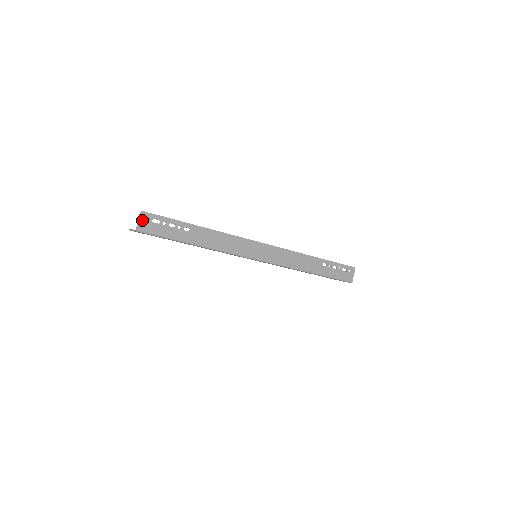
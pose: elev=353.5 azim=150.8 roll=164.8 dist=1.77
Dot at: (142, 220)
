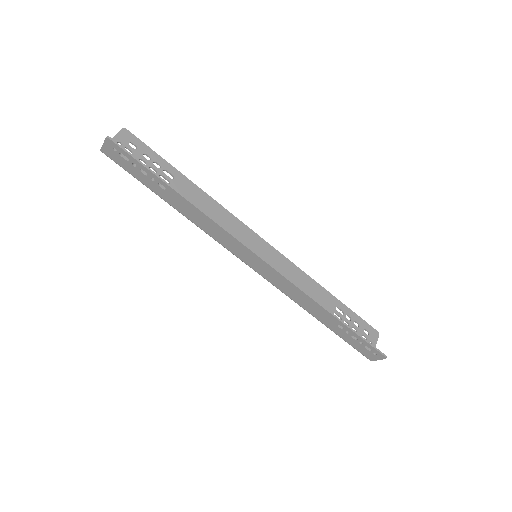
Dot at: (108, 146)
